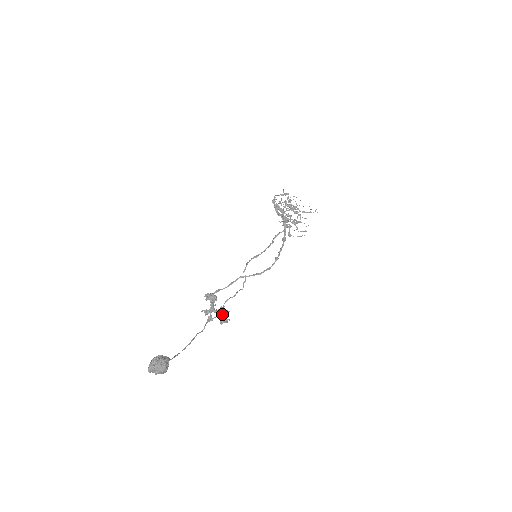
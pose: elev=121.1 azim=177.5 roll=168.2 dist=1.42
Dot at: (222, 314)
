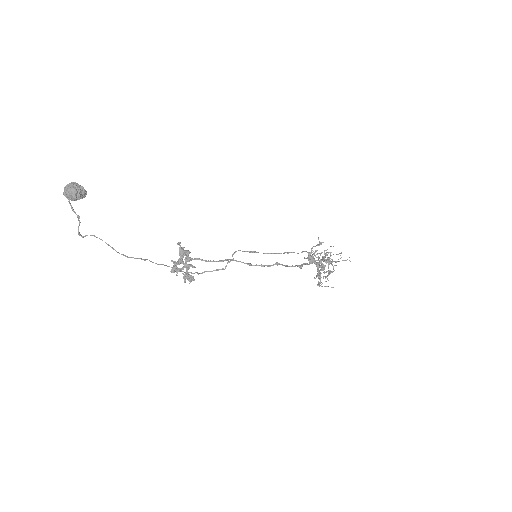
Dot at: (191, 277)
